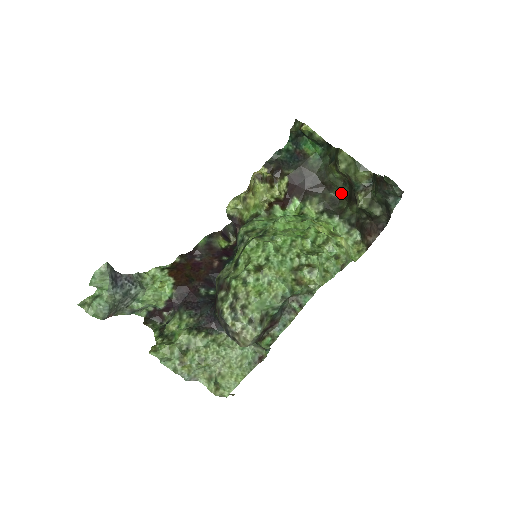
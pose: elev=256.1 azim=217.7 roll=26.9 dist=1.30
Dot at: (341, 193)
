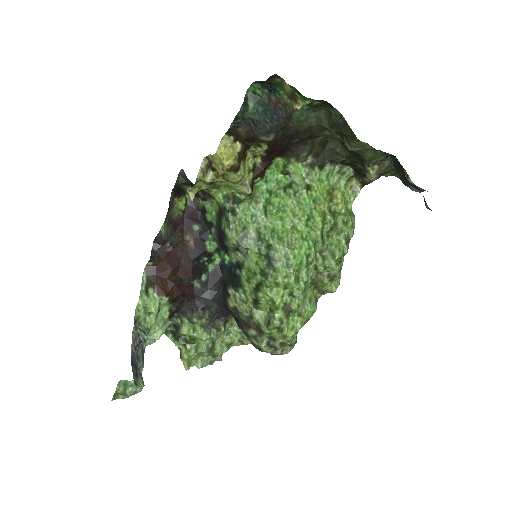
Dot at: occluded
